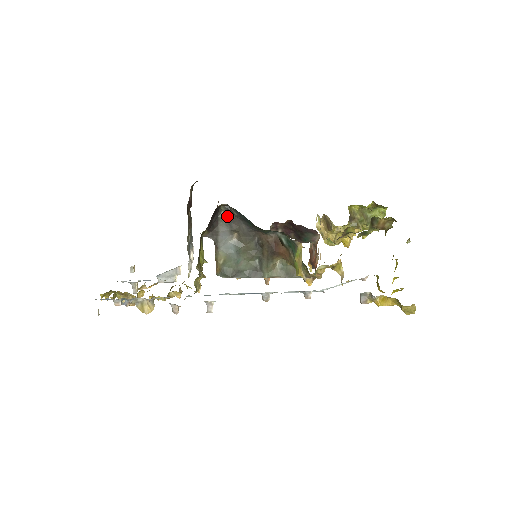
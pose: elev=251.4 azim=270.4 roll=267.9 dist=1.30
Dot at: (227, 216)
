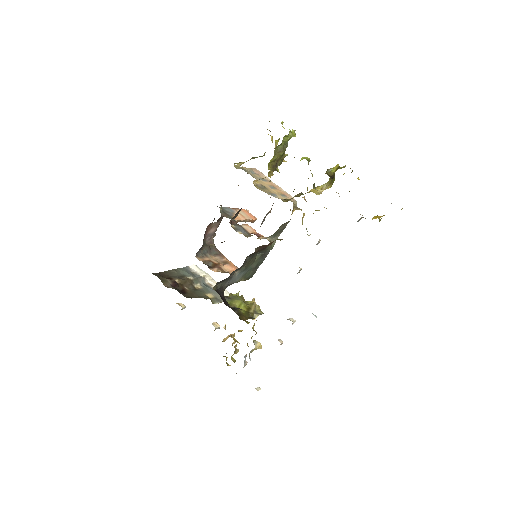
Dot at: (222, 282)
